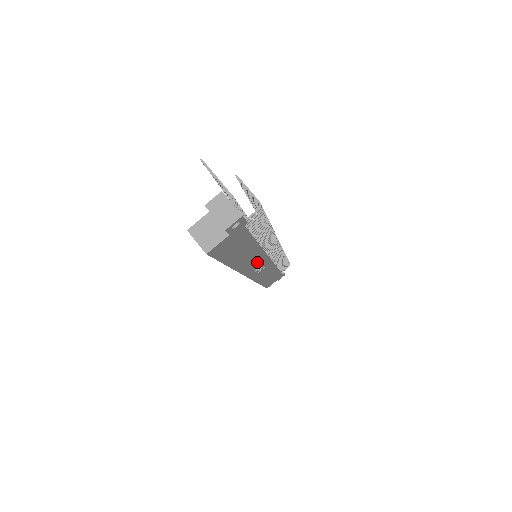
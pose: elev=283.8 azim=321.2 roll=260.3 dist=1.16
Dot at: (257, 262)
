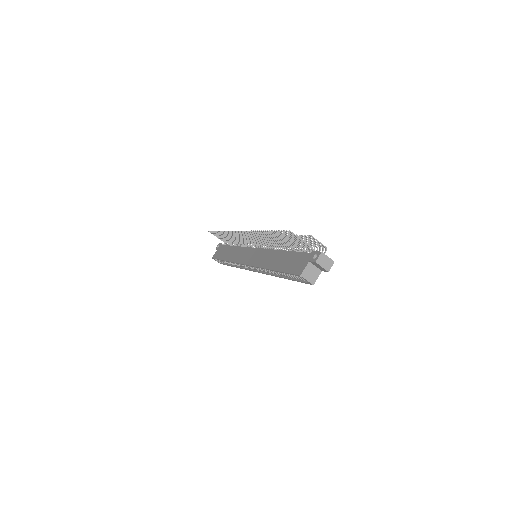
Dot at: occluded
